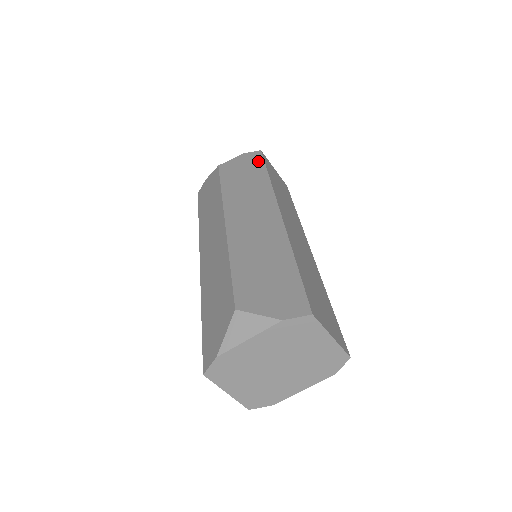
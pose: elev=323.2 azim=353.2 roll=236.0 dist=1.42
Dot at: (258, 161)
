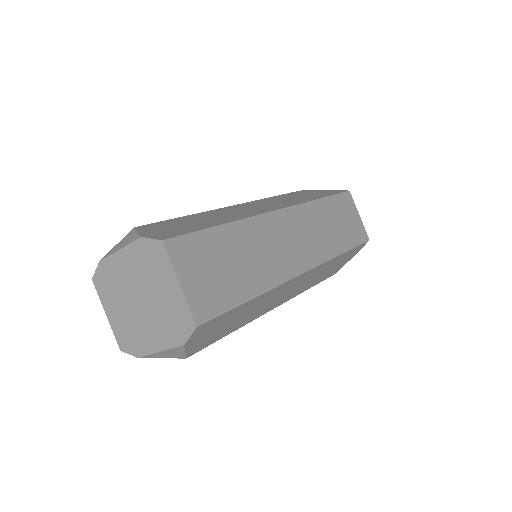
Dot at: (332, 193)
